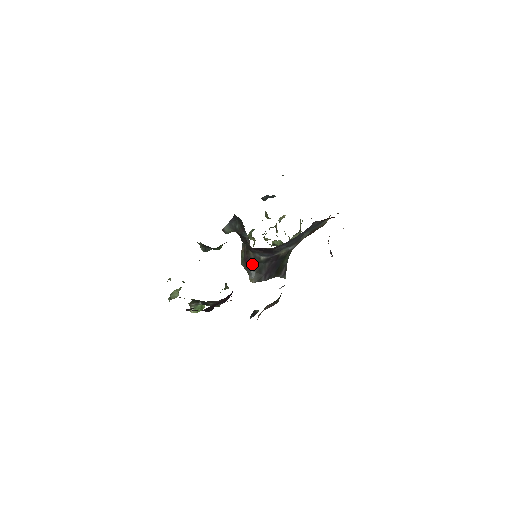
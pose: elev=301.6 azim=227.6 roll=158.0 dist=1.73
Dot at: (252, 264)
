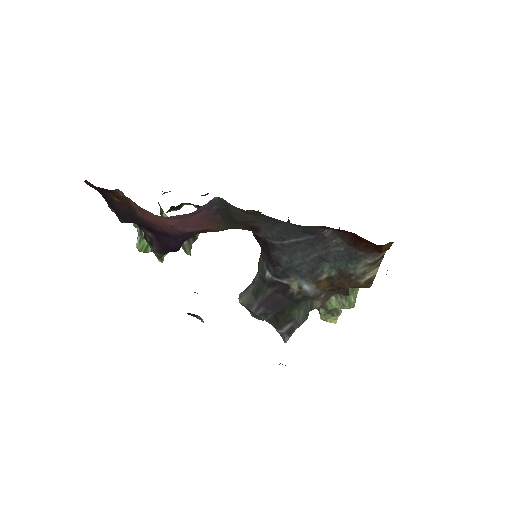
Dot at: (256, 278)
